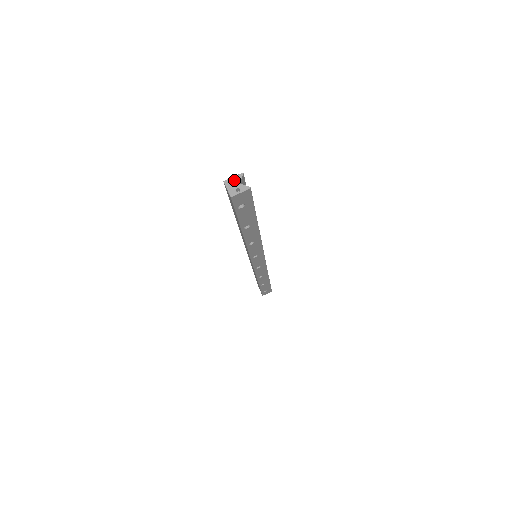
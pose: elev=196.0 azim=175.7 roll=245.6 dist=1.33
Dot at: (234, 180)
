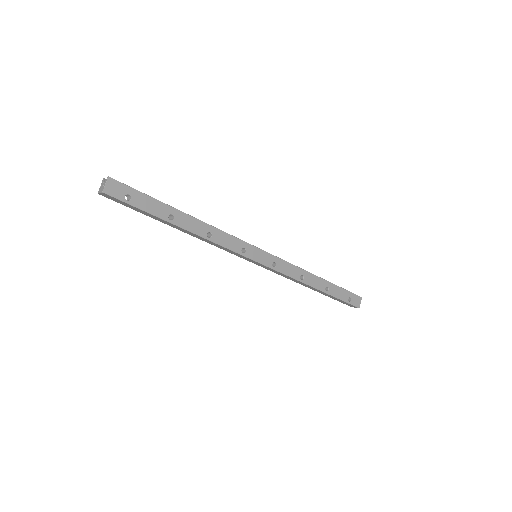
Dot at: occluded
